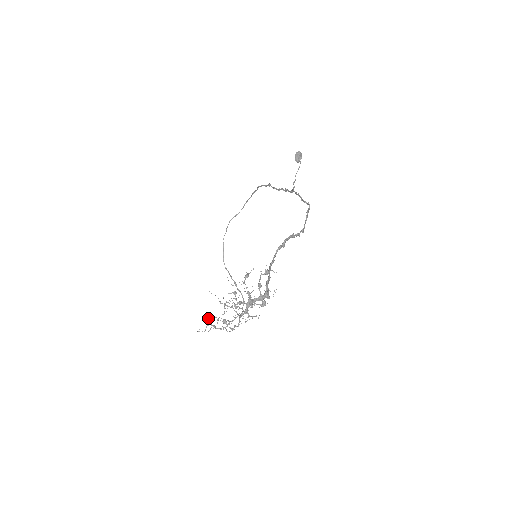
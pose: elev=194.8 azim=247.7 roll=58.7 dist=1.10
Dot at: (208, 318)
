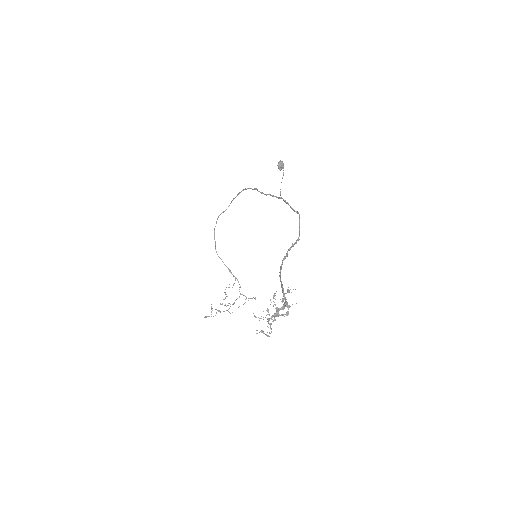
Dot at: occluded
